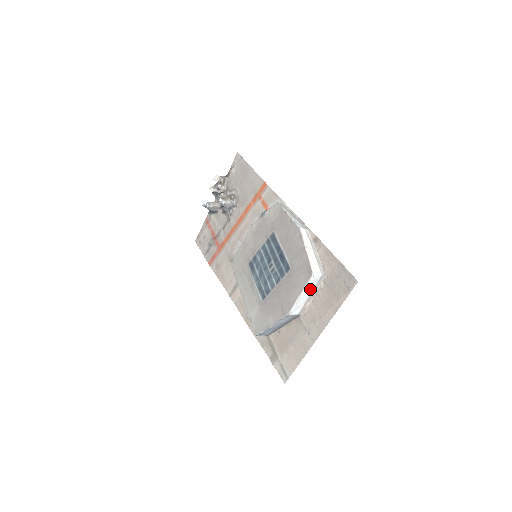
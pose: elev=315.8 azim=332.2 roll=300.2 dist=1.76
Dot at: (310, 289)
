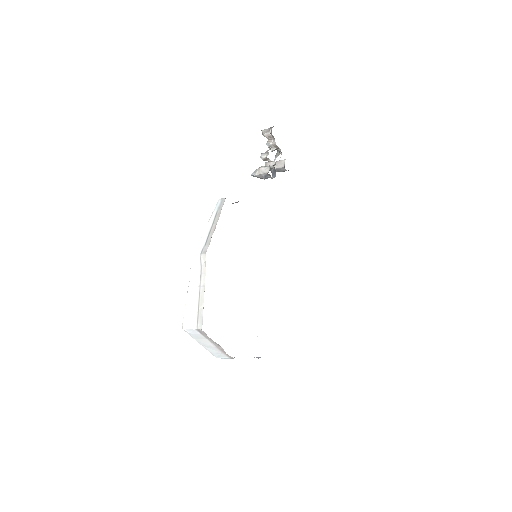
Dot at: (205, 339)
